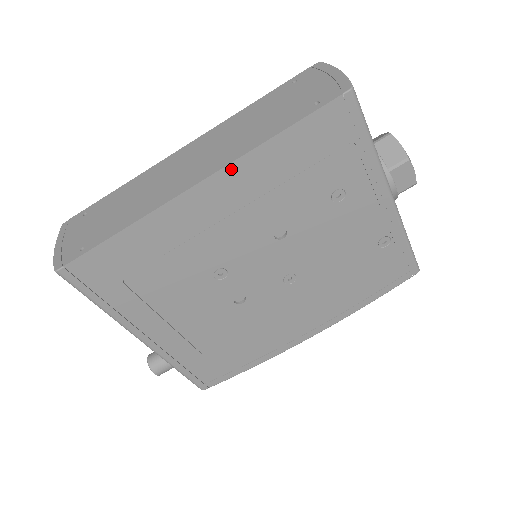
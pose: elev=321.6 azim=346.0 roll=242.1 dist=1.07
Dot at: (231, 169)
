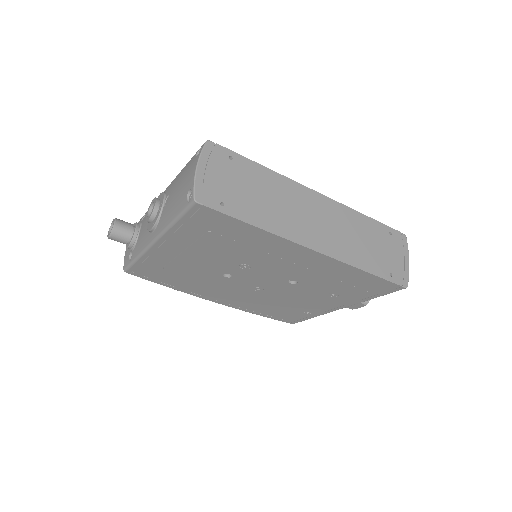
Dot at: (333, 261)
